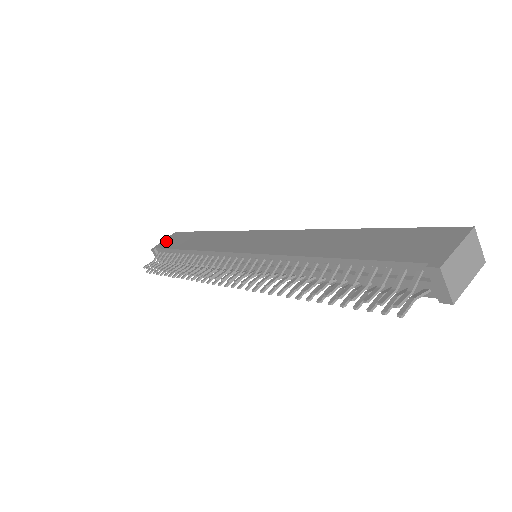
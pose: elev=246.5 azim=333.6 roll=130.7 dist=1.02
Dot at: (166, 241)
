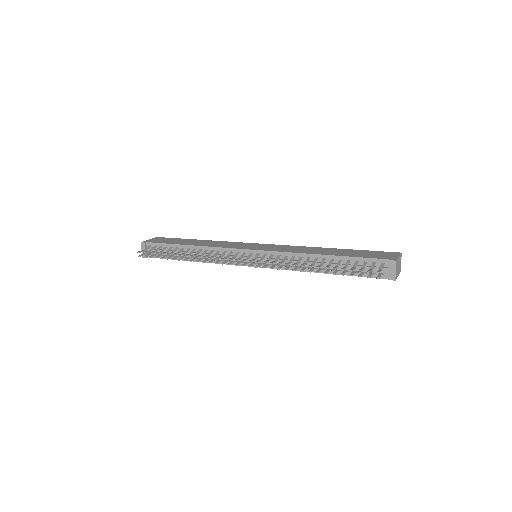
Dot at: (154, 240)
